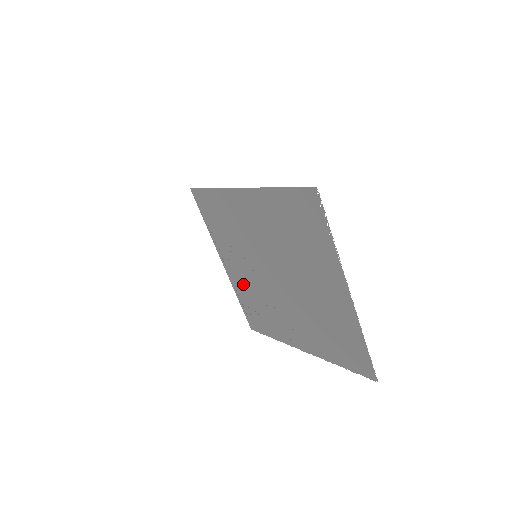
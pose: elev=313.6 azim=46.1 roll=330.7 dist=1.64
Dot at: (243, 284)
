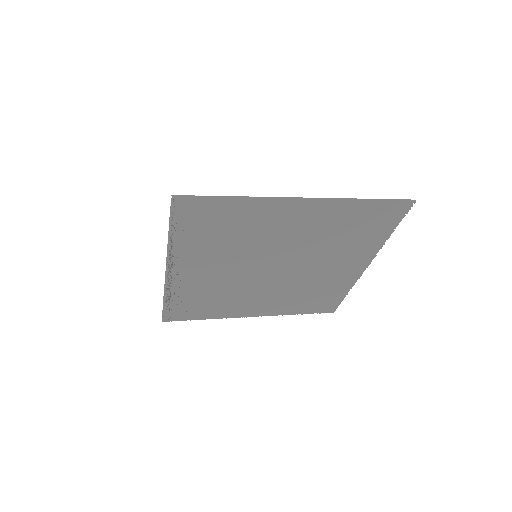
Dot at: (195, 284)
